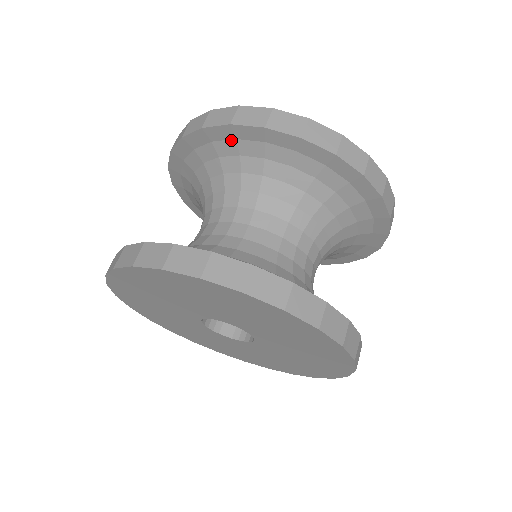
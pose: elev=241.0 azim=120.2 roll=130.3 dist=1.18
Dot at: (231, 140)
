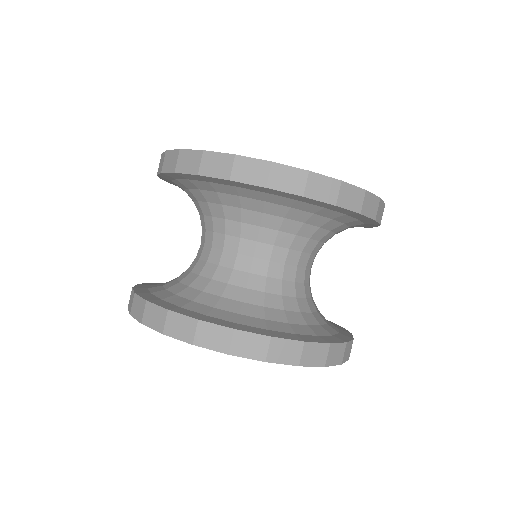
Dot at: (204, 181)
